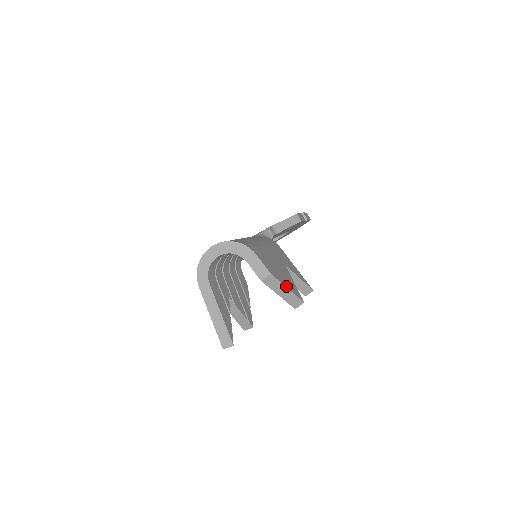
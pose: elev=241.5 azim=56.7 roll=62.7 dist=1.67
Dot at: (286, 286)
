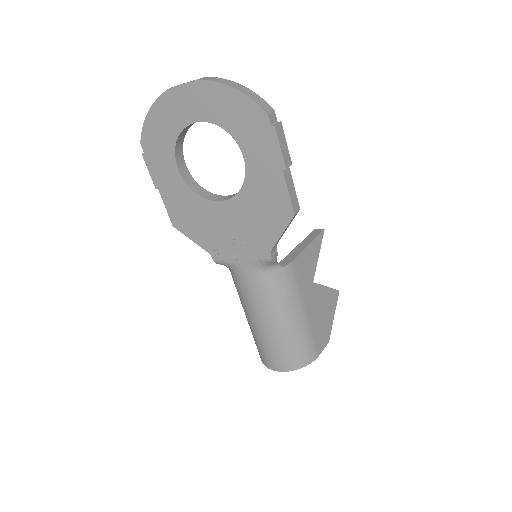
Dot at: (333, 318)
